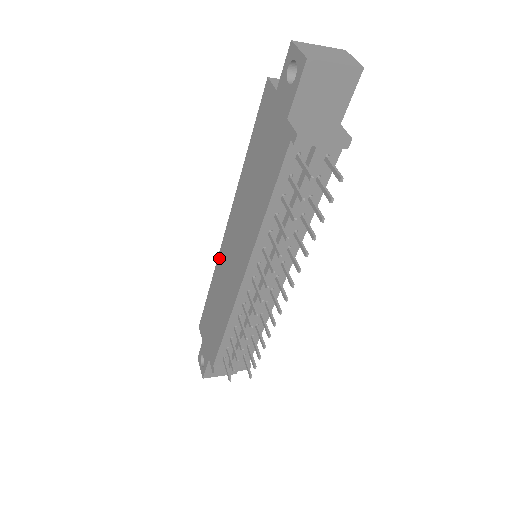
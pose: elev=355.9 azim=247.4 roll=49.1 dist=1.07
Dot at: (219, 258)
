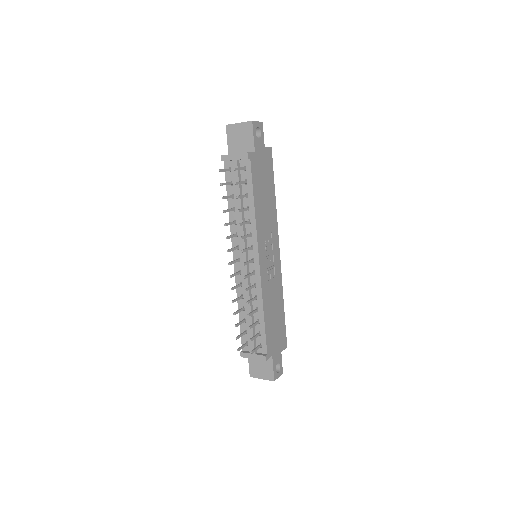
Dot at: occluded
